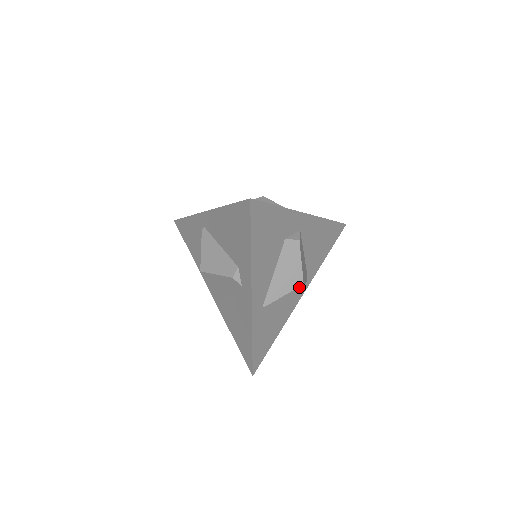
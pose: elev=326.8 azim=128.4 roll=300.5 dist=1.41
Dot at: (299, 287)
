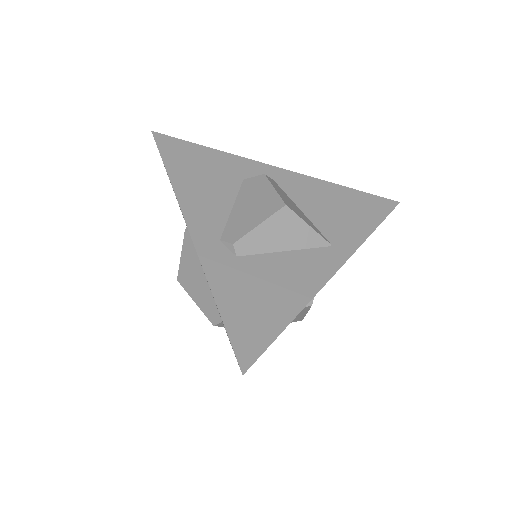
Dot at: occluded
